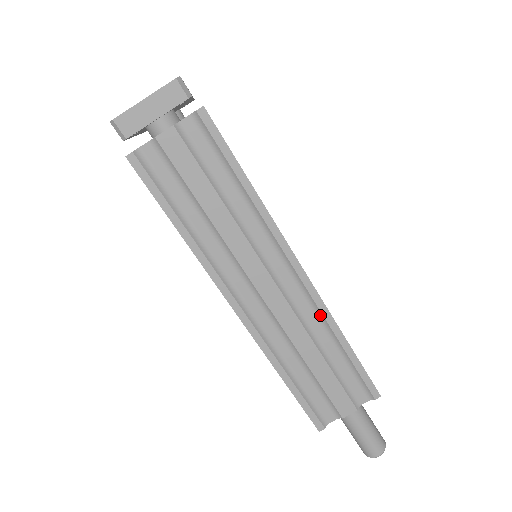
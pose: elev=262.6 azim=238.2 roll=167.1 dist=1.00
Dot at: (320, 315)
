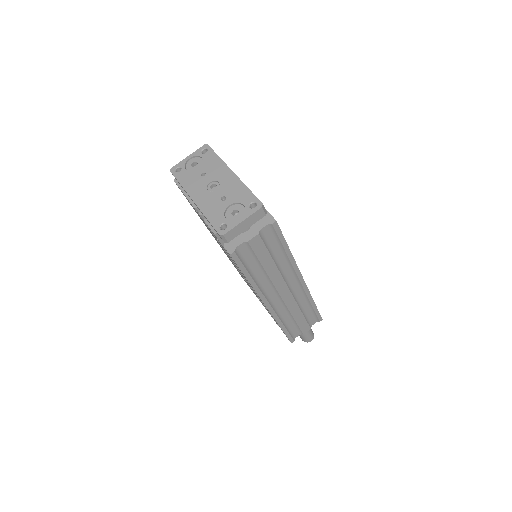
Dot at: (305, 295)
